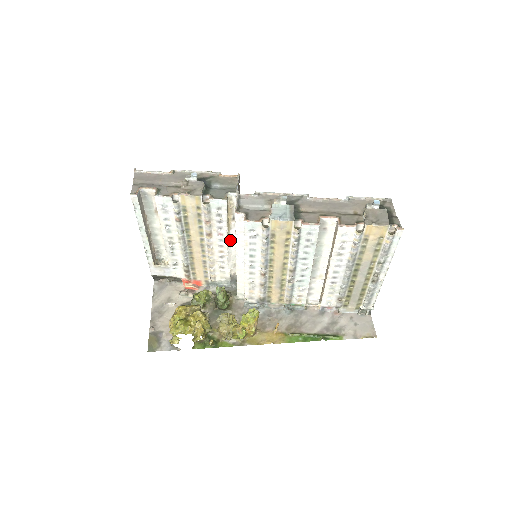
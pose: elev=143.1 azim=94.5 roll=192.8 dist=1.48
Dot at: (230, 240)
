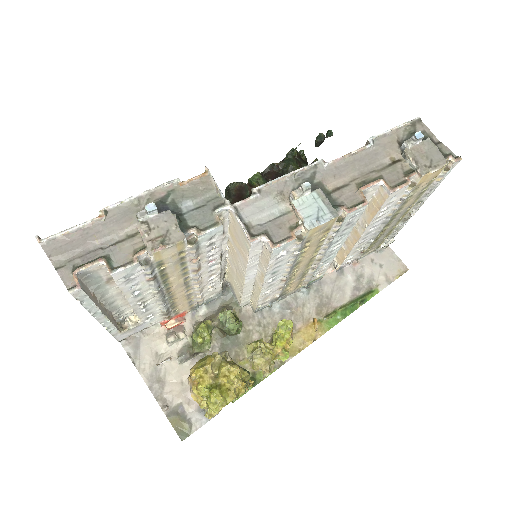
Dot at: (221, 257)
